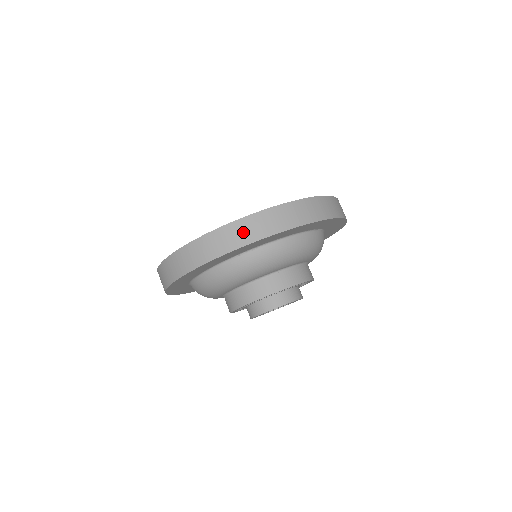
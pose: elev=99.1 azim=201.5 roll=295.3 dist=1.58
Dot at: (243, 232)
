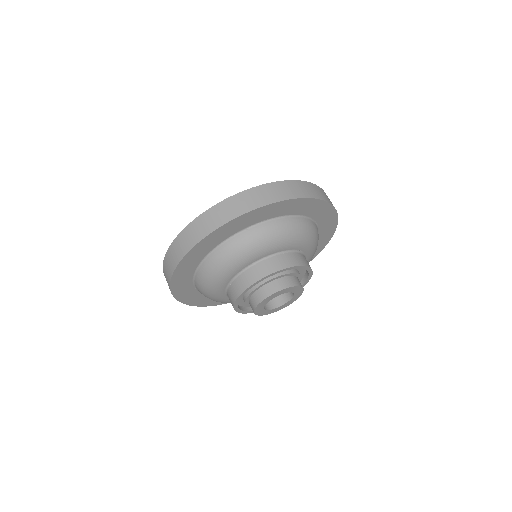
Dot at: (263, 195)
